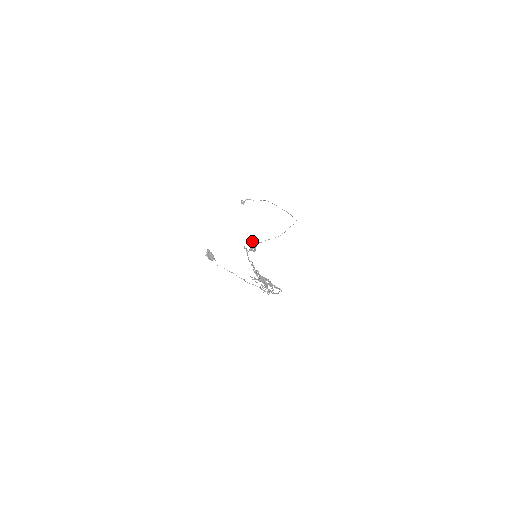
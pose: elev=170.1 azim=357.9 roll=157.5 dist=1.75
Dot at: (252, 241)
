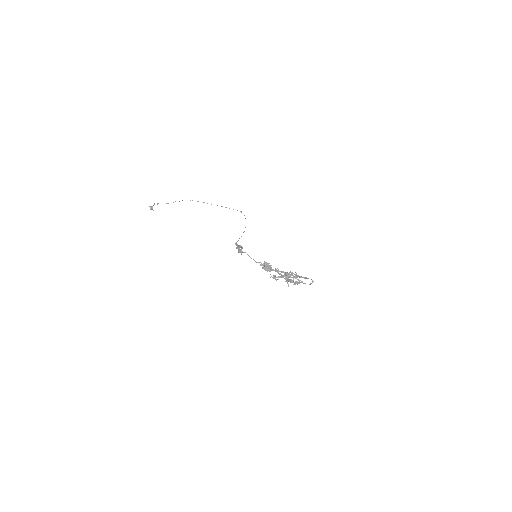
Dot at: occluded
